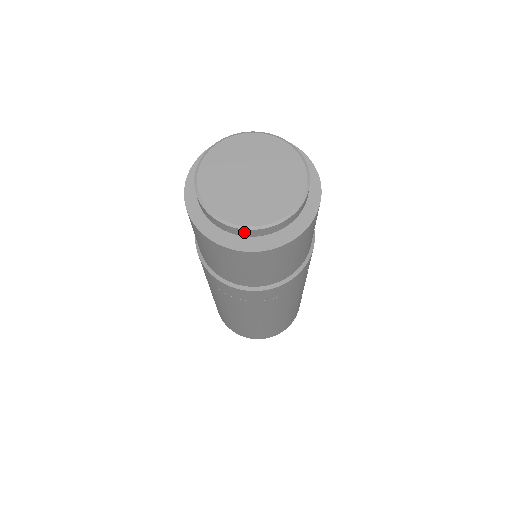
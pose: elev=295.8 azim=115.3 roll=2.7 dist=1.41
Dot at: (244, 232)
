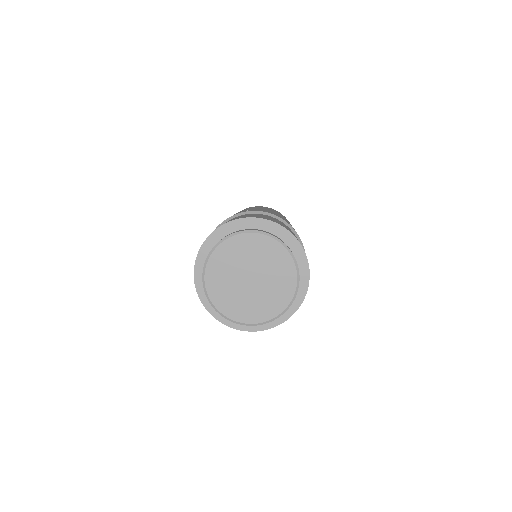
Dot at: (254, 324)
